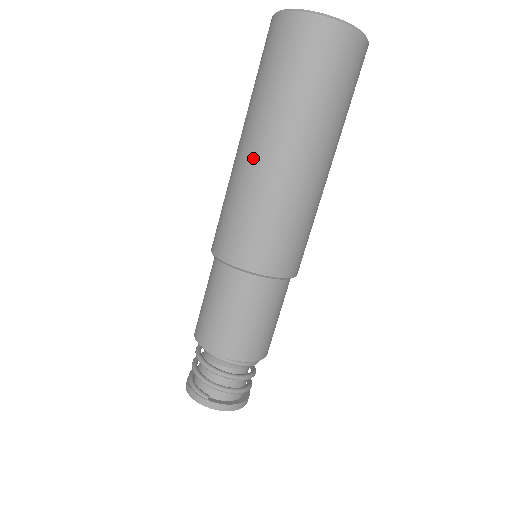
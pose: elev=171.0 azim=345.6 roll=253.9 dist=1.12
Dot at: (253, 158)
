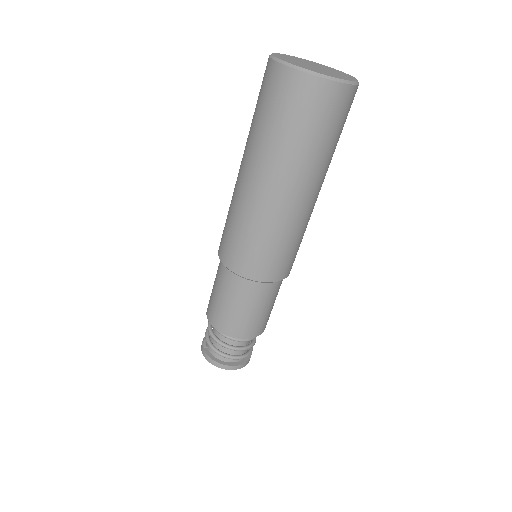
Dot at: (238, 174)
